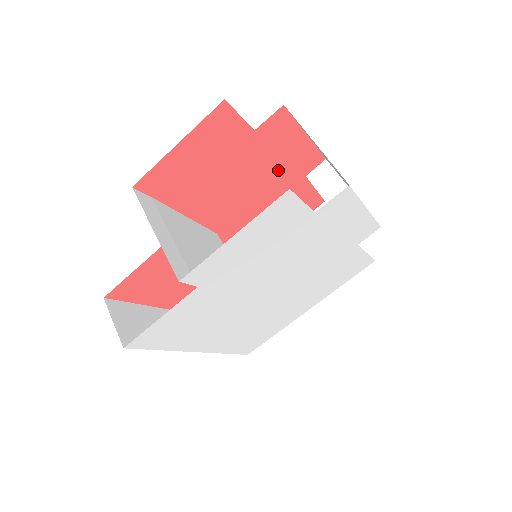
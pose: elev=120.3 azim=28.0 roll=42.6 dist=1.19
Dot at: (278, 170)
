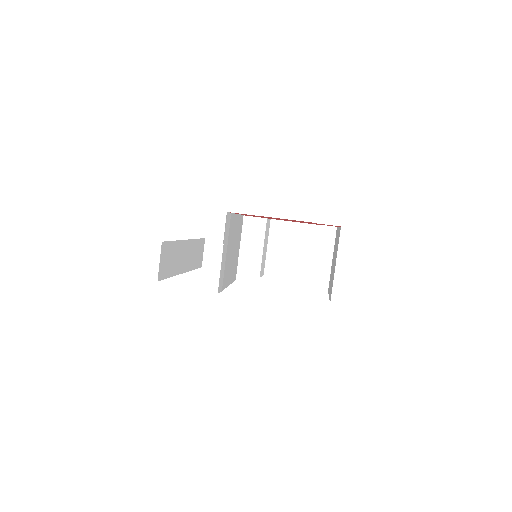
Dot at: occluded
